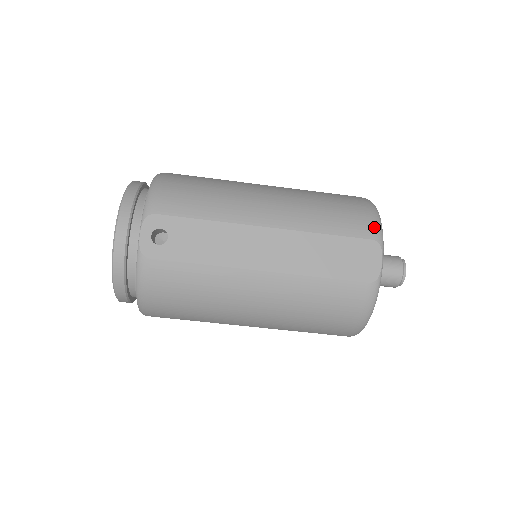
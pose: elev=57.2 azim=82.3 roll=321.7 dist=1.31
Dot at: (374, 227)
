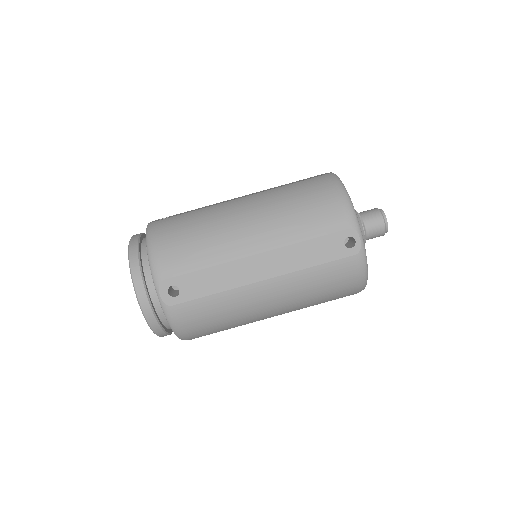
Dot at: occluded
